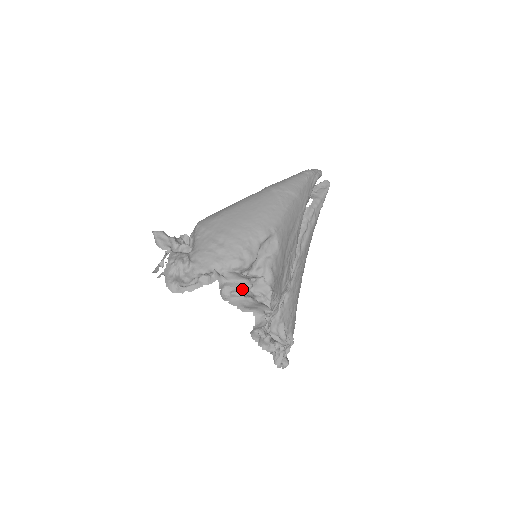
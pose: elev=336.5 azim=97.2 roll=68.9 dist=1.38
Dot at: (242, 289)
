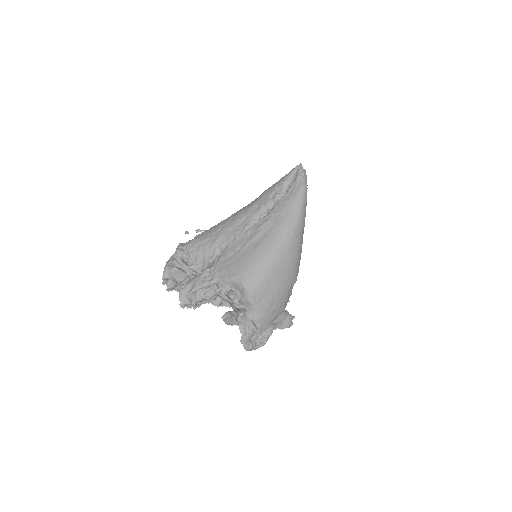
Dot at: occluded
